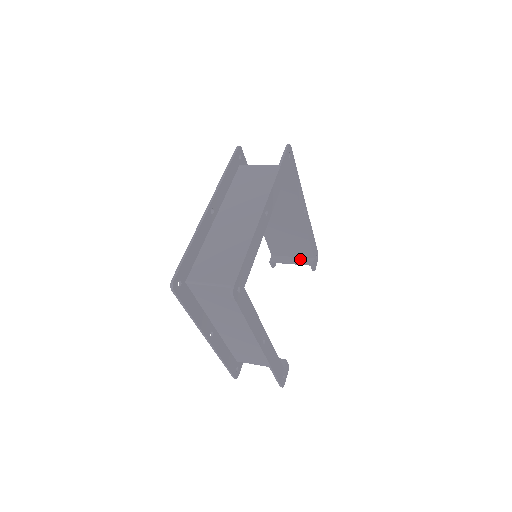
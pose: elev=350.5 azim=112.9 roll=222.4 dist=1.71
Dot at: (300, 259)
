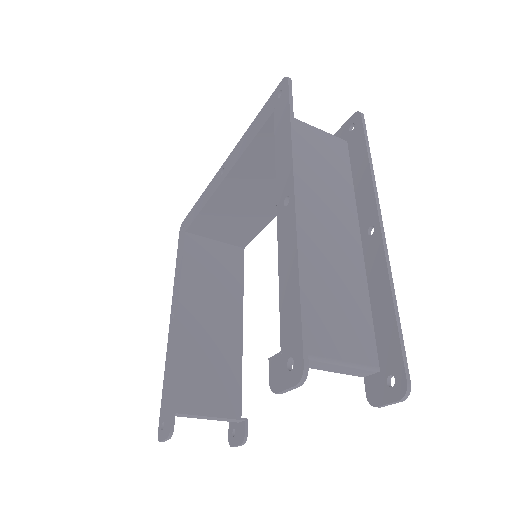
Dot at: occluded
